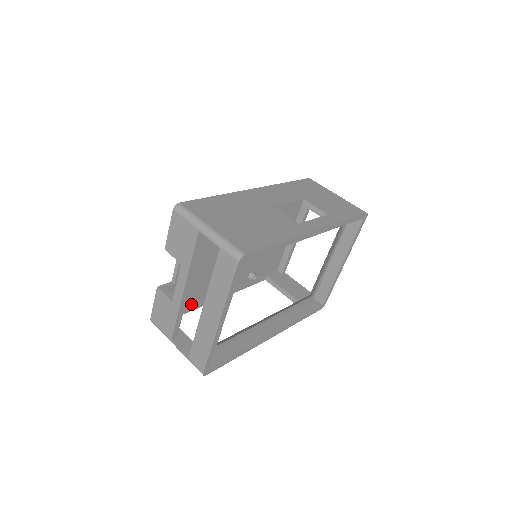
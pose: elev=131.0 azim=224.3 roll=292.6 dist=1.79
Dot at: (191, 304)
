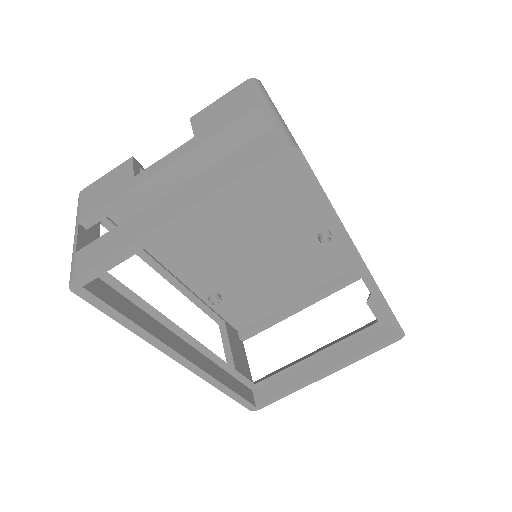
Dot at: occluded
